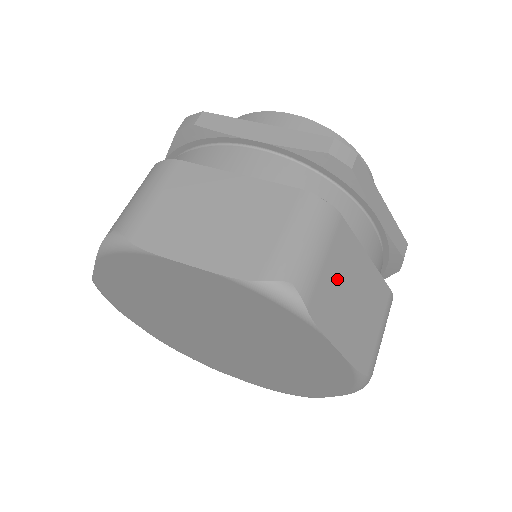
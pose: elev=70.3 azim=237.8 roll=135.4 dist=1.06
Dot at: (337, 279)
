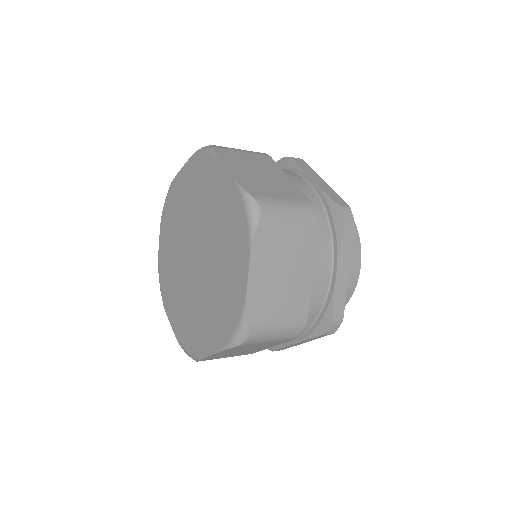
Dot at: (284, 248)
